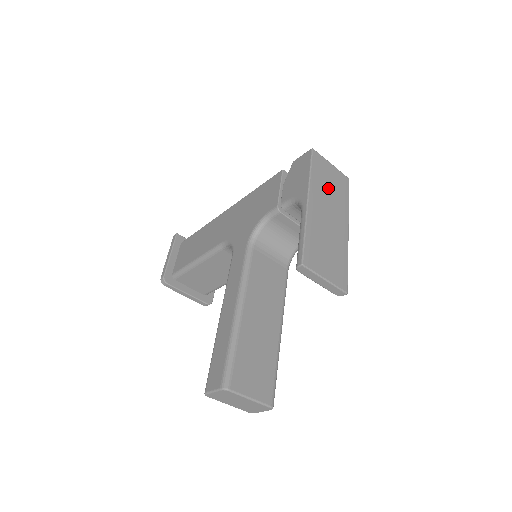
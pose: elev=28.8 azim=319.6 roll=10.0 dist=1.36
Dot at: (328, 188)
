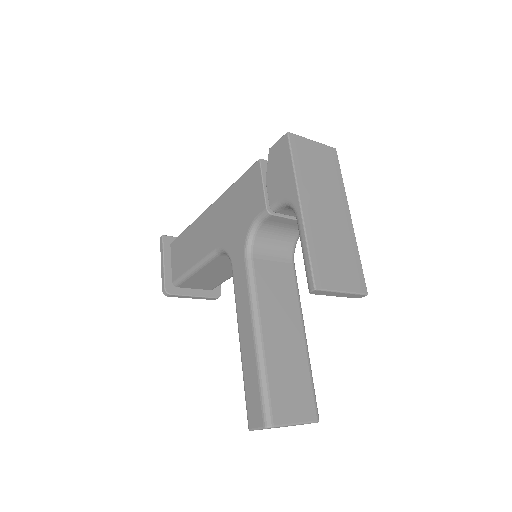
Dot at: (317, 175)
